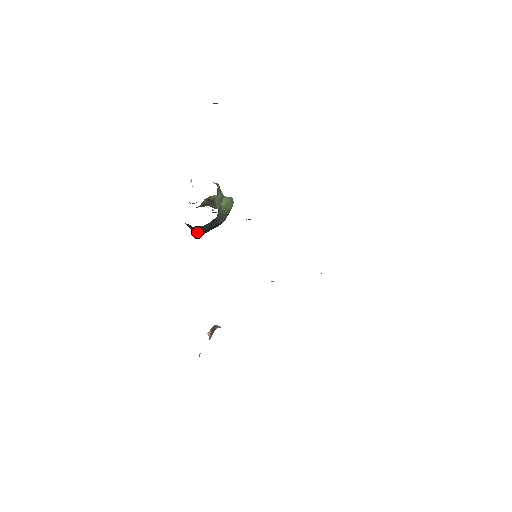
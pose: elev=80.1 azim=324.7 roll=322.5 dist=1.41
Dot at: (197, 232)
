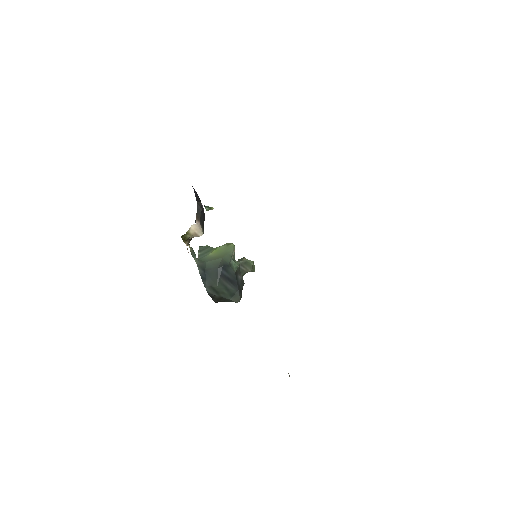
Dot at: (226, 297)
